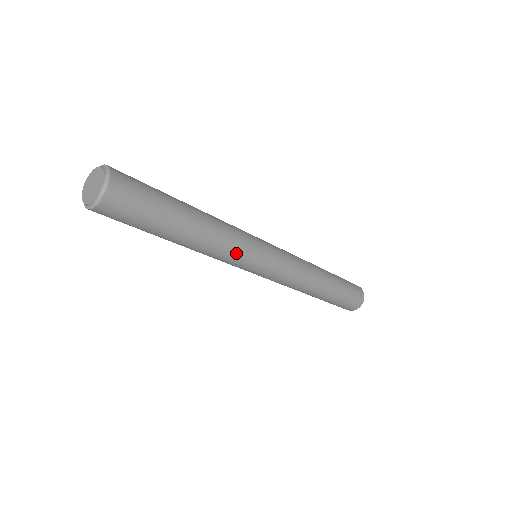
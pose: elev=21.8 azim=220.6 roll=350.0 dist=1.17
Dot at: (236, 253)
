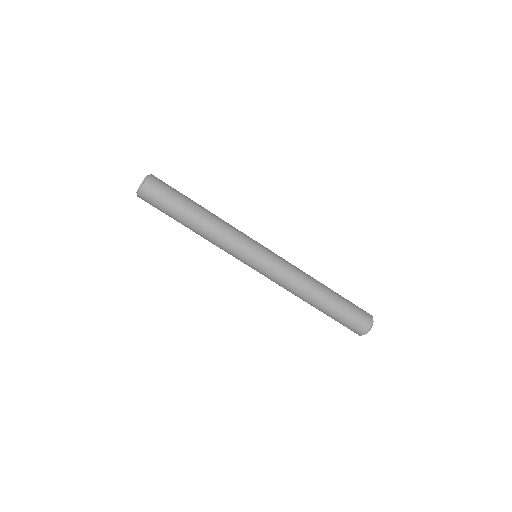
Dot at: (234, 238)
